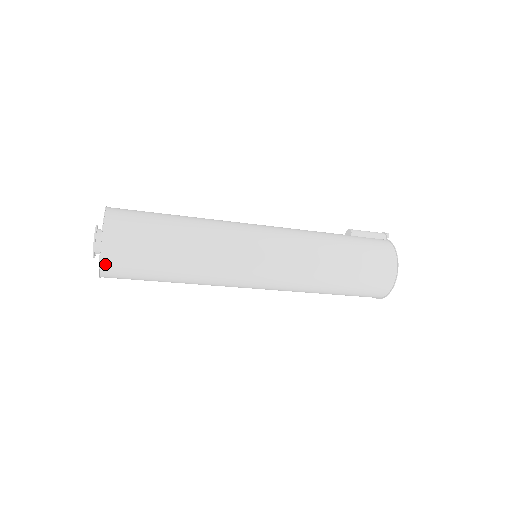
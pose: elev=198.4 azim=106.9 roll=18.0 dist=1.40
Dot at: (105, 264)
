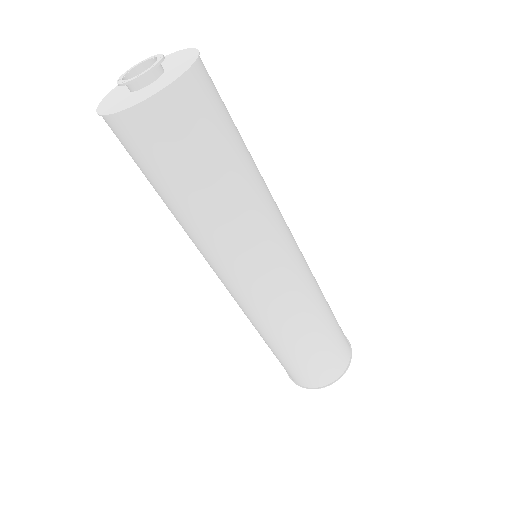
Dot at: (176, 91)
